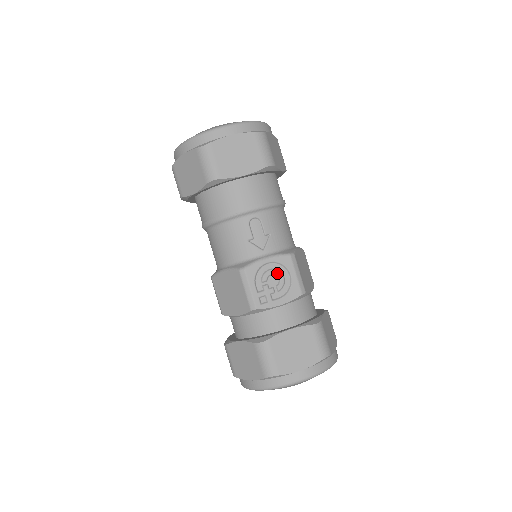
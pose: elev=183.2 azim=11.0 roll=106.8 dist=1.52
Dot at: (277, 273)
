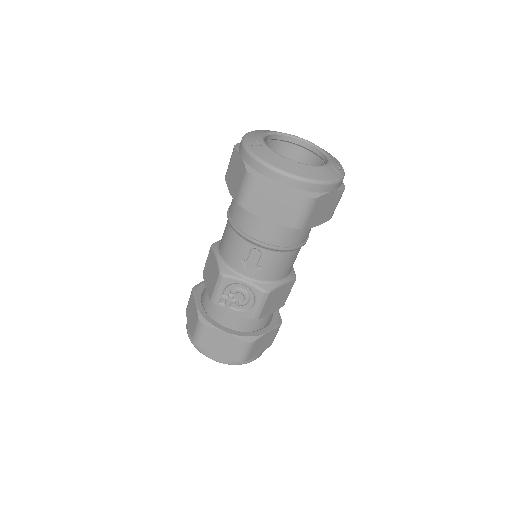
Dot at: (245, 295)
